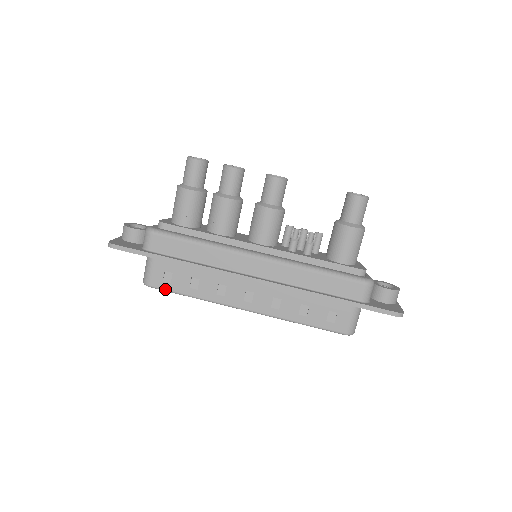
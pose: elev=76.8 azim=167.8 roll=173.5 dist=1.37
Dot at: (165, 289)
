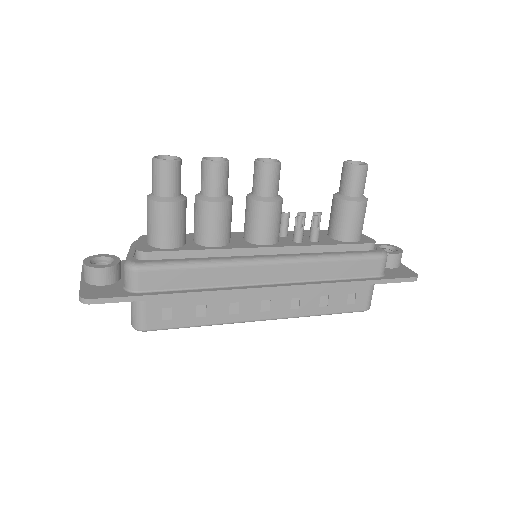
Dot at: (166, 328)
